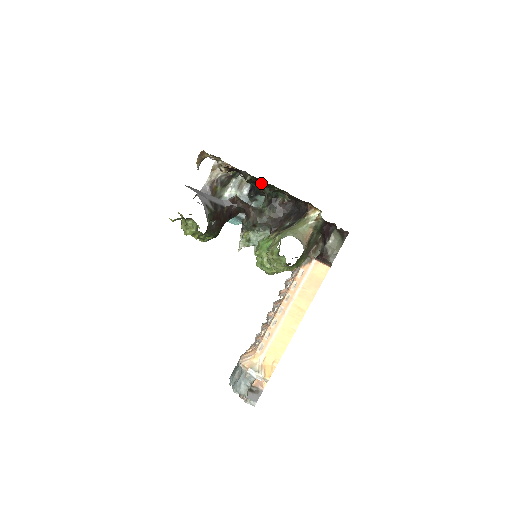
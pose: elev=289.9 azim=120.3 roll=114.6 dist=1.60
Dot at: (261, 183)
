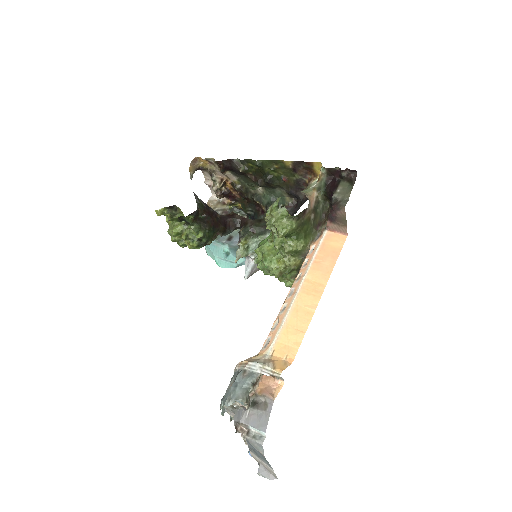
Dot at: (257, 182)
